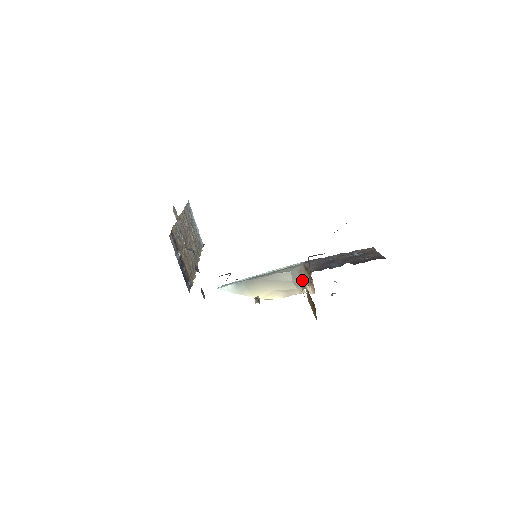
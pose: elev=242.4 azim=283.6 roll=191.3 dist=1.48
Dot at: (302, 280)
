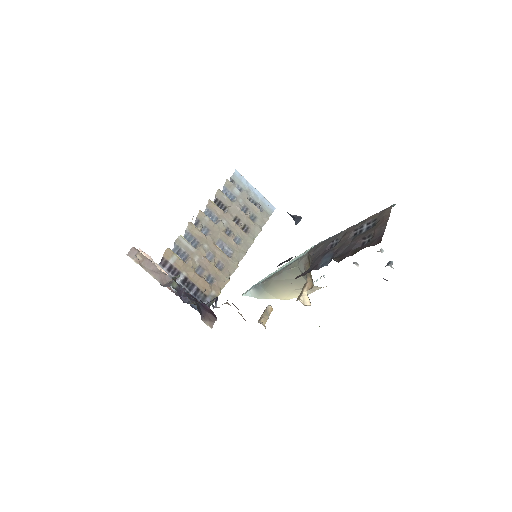
Dot at: occluded
